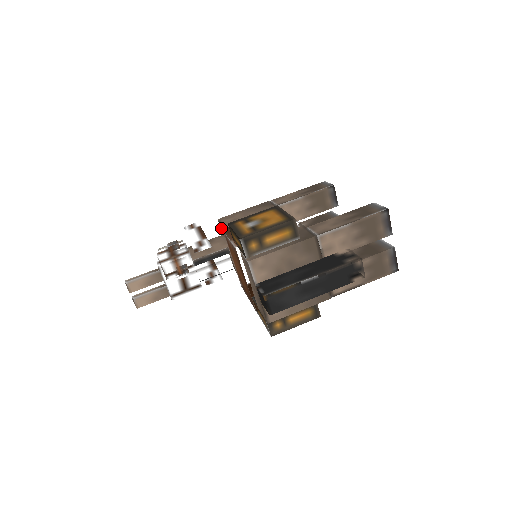
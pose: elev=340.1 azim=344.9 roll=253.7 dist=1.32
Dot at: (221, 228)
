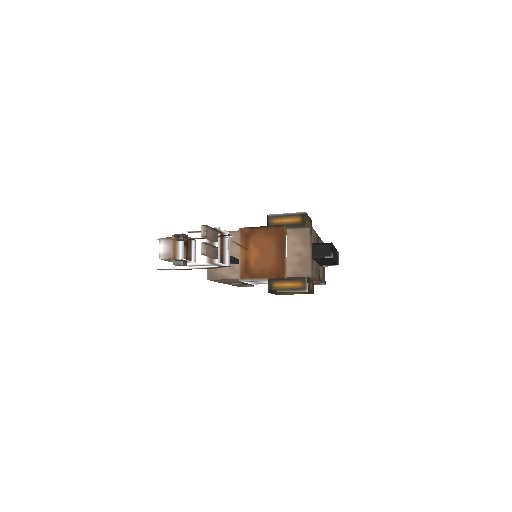
Dot at: occluded
